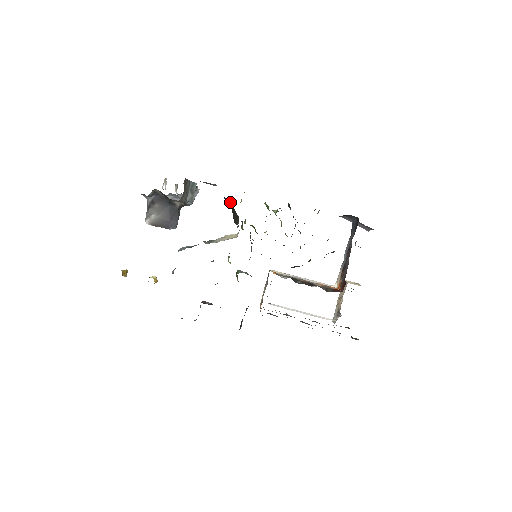
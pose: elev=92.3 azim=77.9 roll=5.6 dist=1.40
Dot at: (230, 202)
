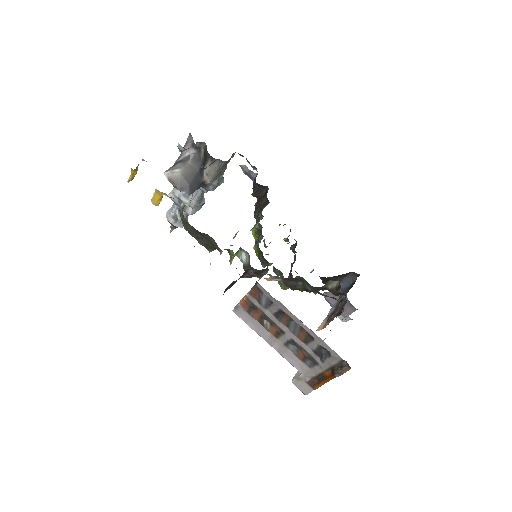
Dot at: (259, 196)
